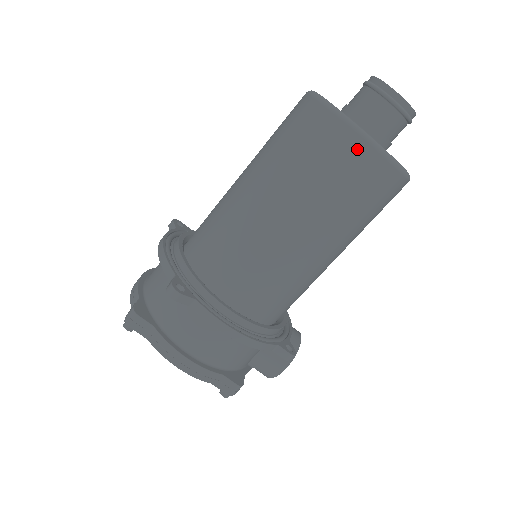
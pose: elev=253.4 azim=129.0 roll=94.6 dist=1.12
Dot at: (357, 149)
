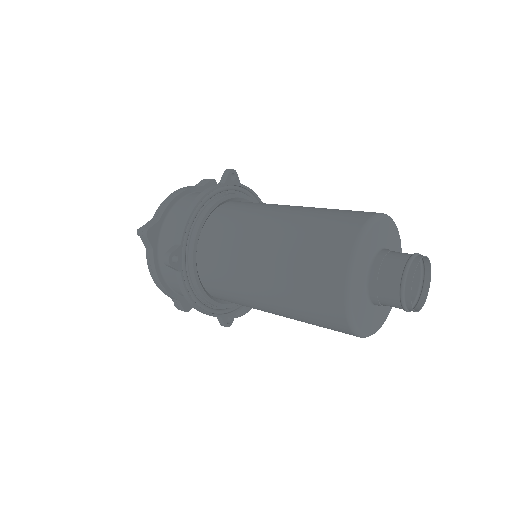
Dot at: (336, 311)
